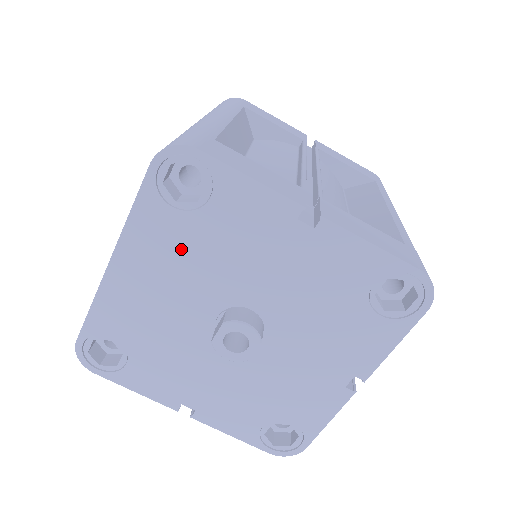
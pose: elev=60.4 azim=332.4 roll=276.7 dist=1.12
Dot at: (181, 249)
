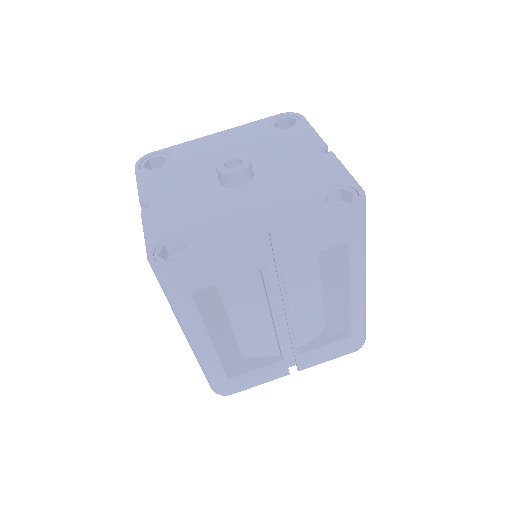
Dot at: (254, 140)
